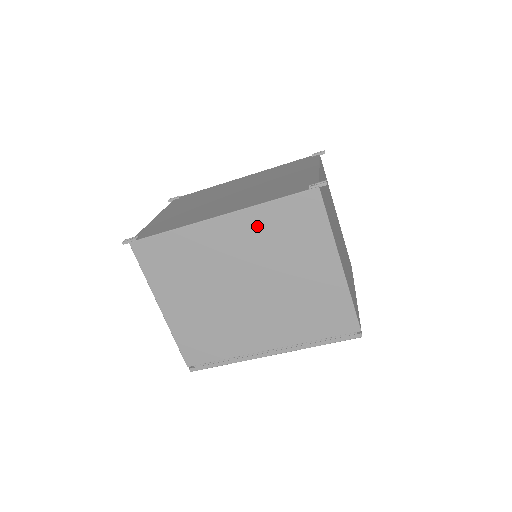
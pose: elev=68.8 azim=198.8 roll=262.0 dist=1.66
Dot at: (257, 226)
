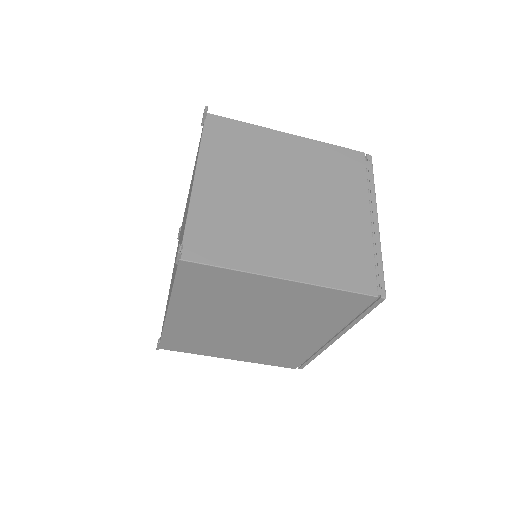
Dot at: (193, 302)
